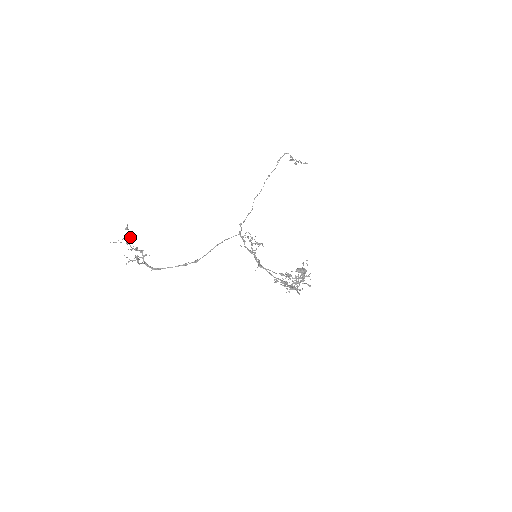
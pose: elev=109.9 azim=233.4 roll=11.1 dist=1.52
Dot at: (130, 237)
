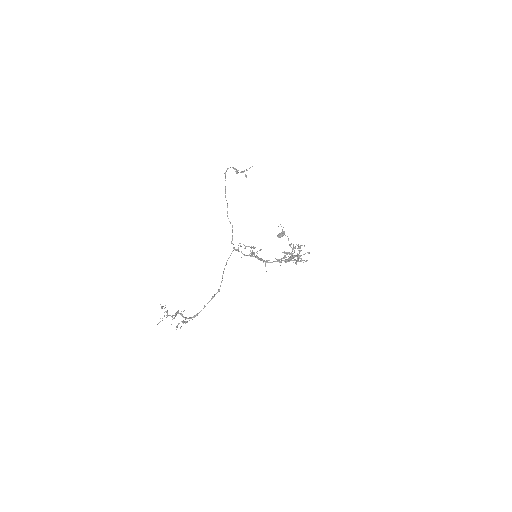
Dot at: (167, 311)
